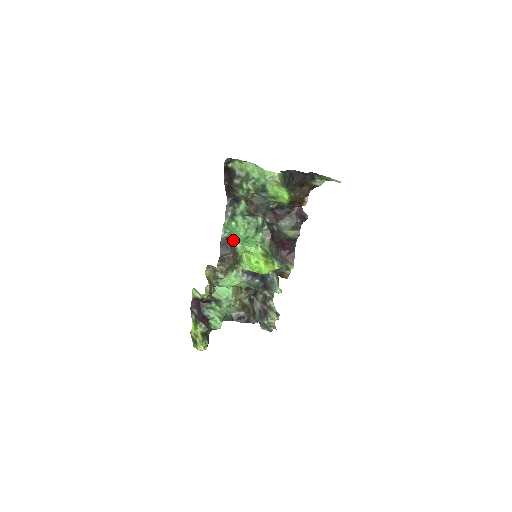
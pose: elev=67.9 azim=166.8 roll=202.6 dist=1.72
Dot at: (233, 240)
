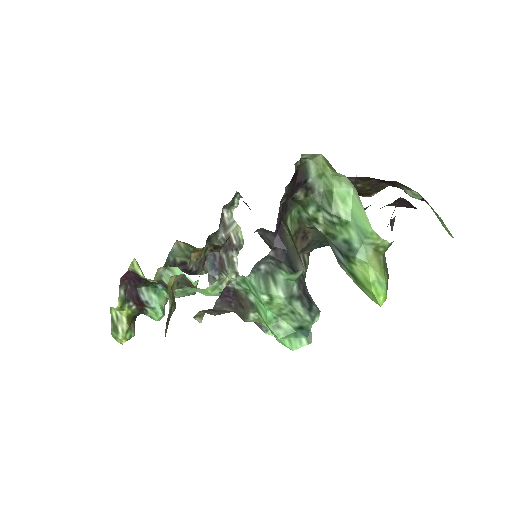
Dot at: (247, 304)
